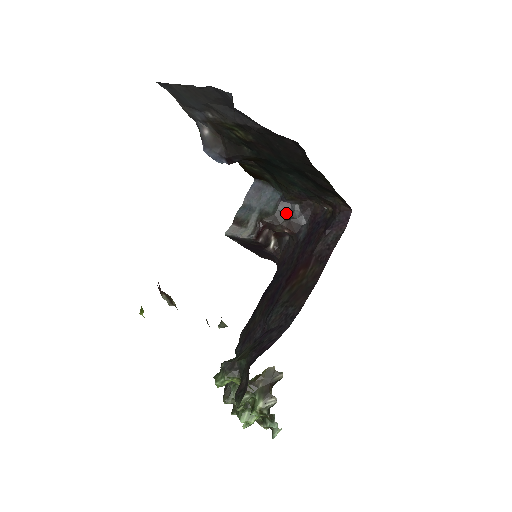
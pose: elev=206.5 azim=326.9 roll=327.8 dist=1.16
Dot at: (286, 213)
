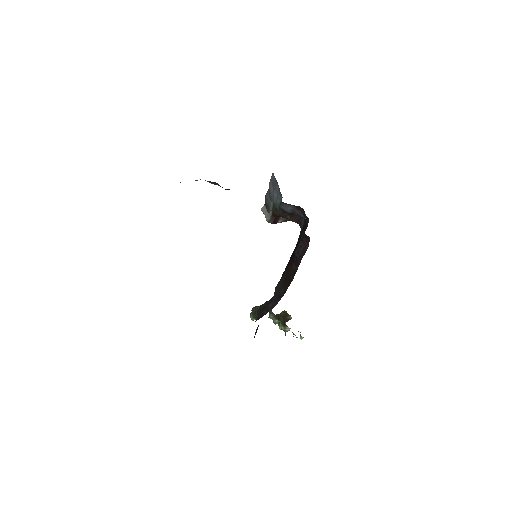
Dot at: (287, 211)
